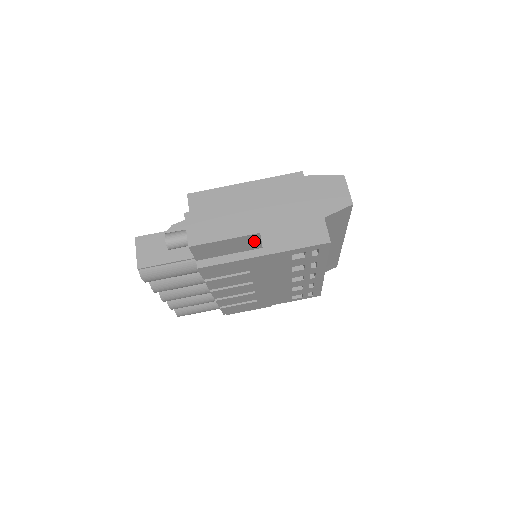
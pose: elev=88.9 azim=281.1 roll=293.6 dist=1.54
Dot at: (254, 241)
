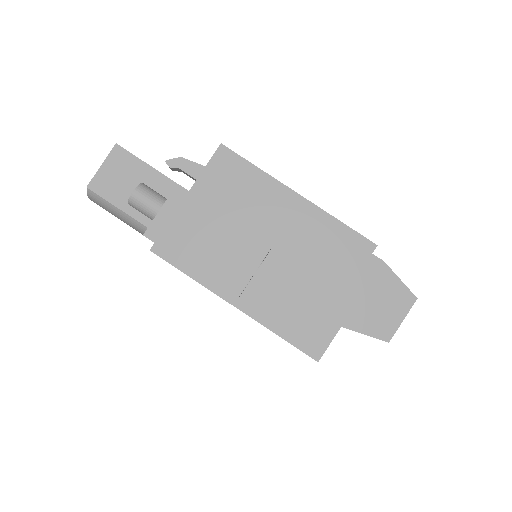
Dot at: occluded
